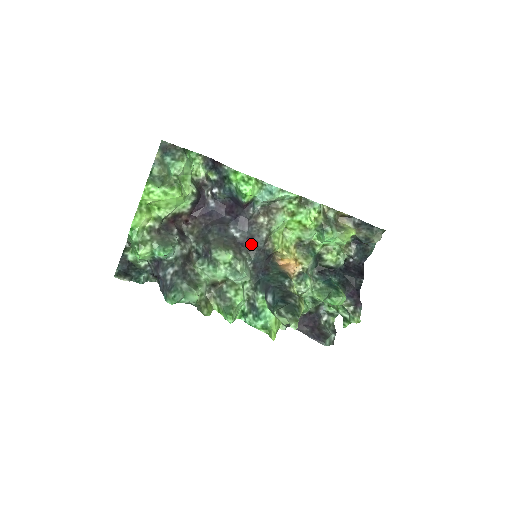
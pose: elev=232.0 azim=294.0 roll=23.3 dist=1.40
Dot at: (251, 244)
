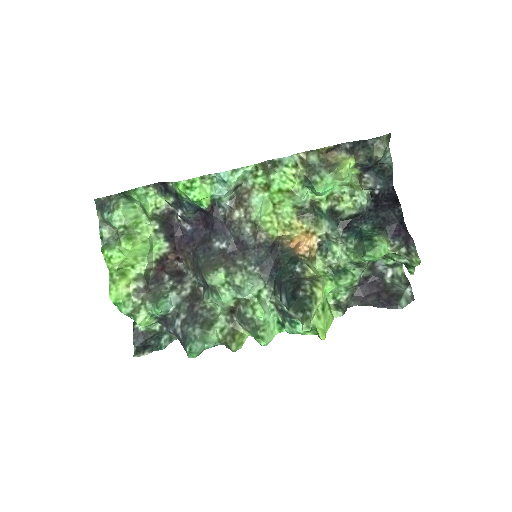
Dot at: (242, 247)
